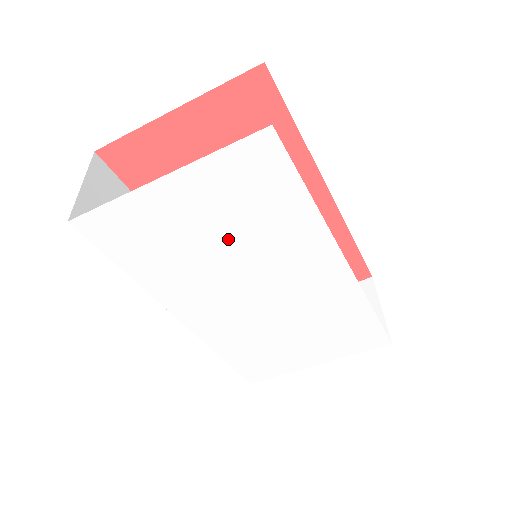
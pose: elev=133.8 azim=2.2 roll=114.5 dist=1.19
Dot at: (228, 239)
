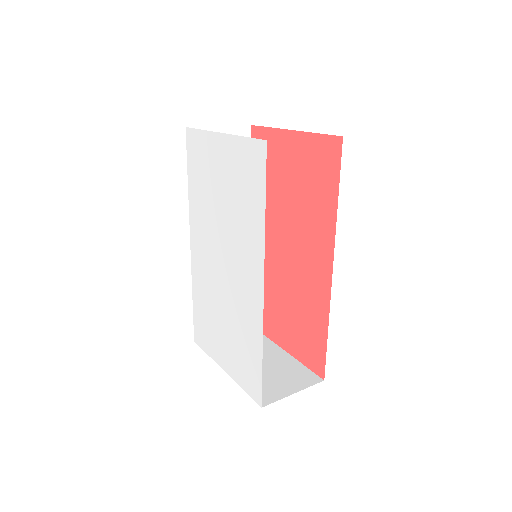
Dot at: (226, 204)
